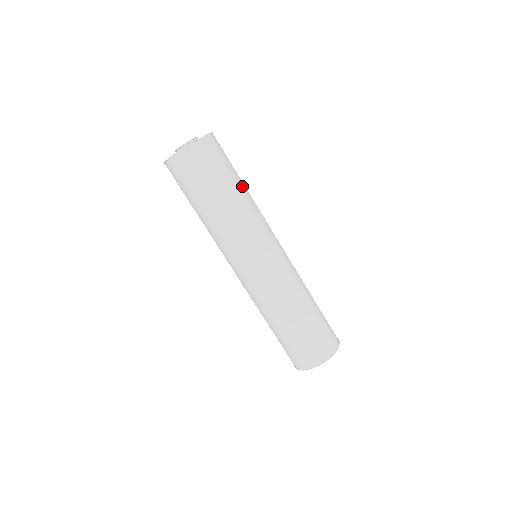
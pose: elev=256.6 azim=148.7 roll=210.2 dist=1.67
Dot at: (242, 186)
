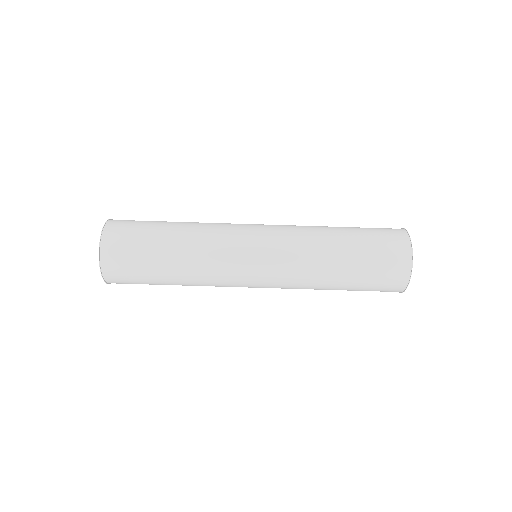
Dot at: (176, 223)
